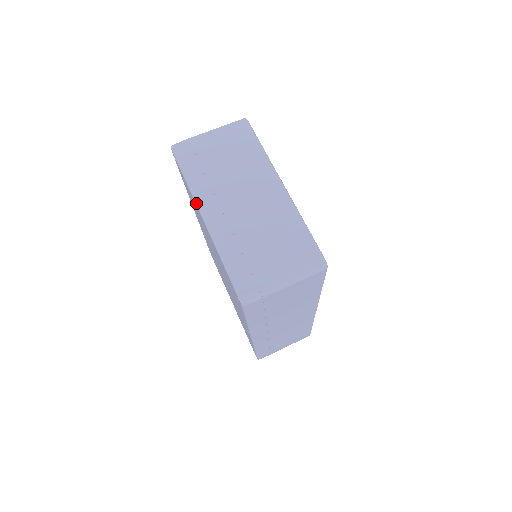
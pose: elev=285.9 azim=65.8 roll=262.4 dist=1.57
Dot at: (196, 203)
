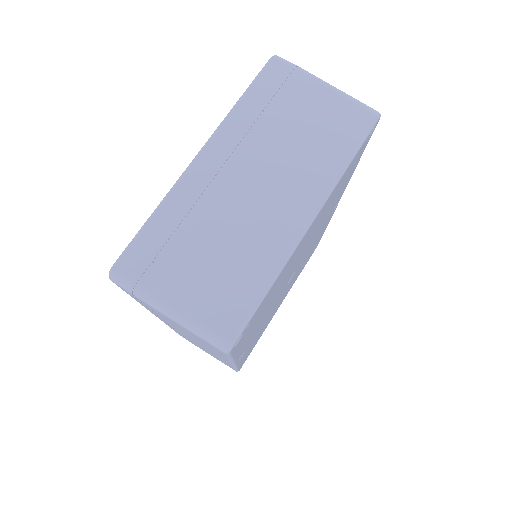
Dot at: (213, 133)
